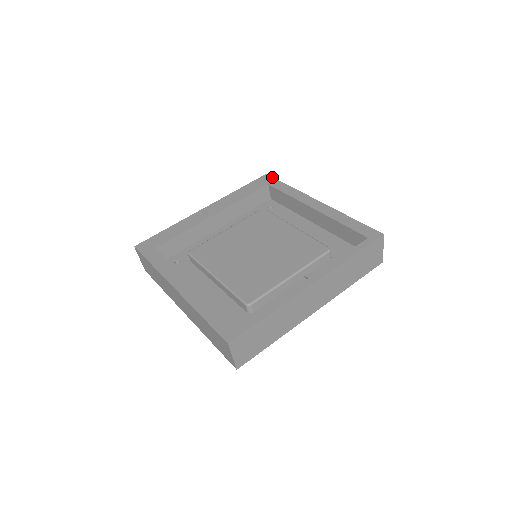
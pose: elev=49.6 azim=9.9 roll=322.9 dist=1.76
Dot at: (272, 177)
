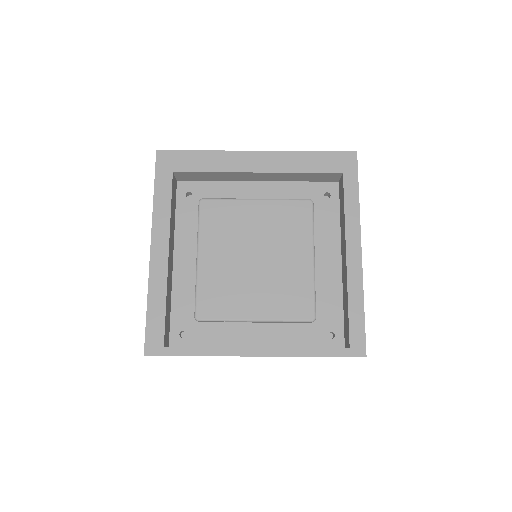
Dot at: (357, 164)
